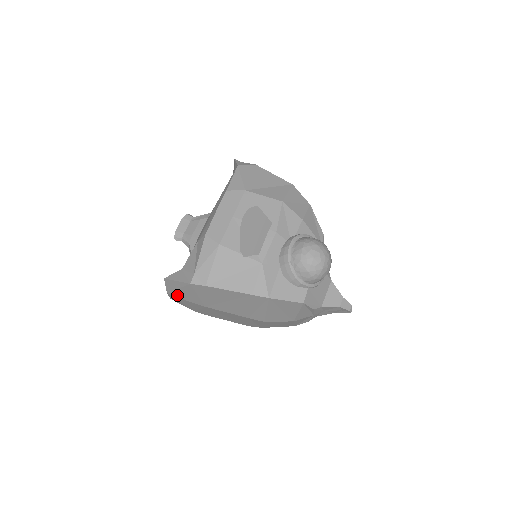
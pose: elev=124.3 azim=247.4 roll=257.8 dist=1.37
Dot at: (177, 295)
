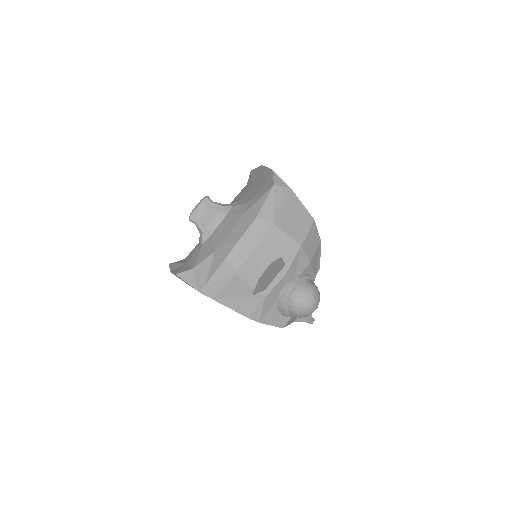
Dot at: occluded
